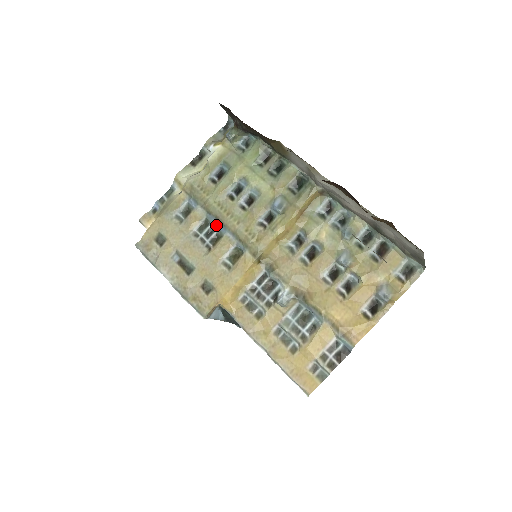
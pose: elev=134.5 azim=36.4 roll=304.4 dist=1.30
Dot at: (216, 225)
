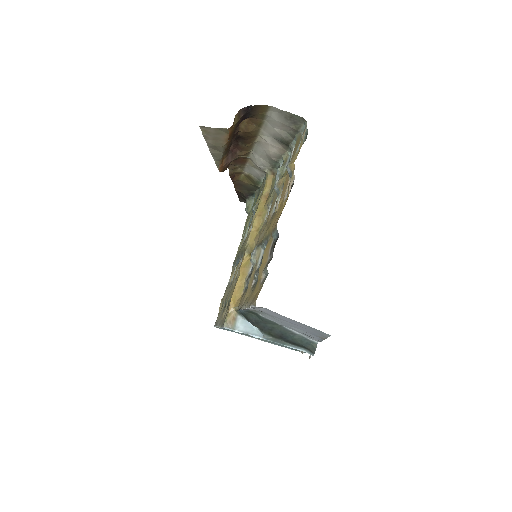
Dot at: occluded
